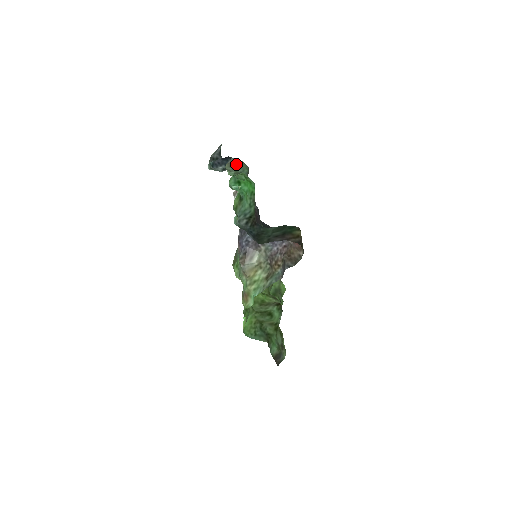
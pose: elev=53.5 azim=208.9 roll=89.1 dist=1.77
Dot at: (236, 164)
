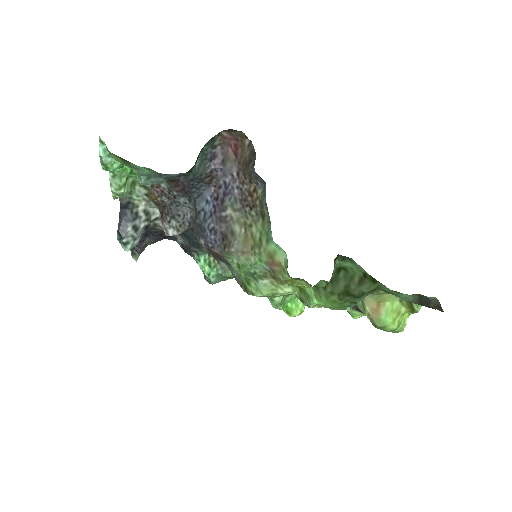
Dot at: occluded
